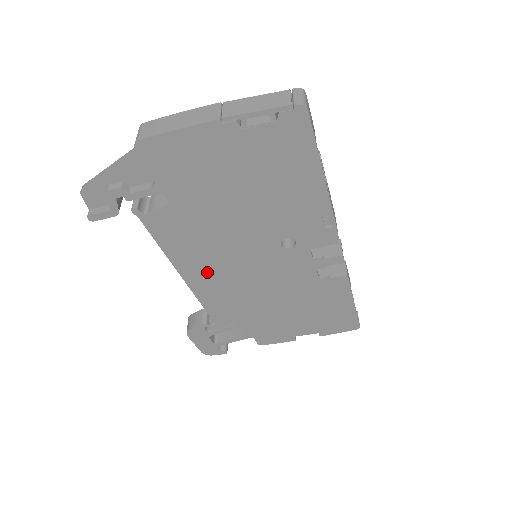
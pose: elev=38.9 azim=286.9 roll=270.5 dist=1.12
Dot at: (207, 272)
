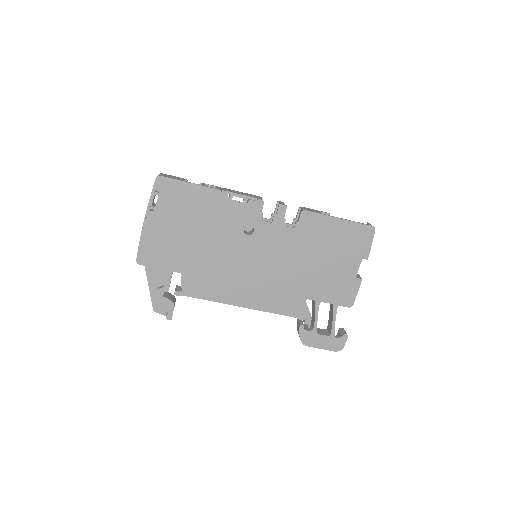
Dot at: (247, 290)
